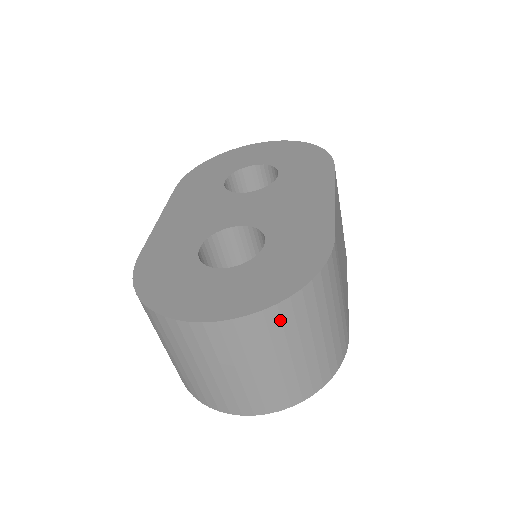
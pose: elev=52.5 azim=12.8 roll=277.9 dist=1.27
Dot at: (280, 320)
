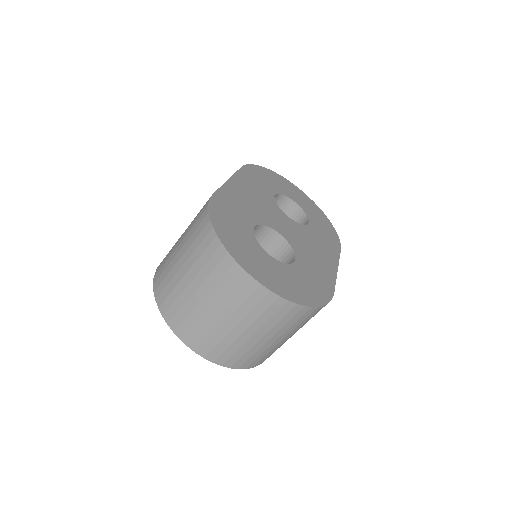
Dot at: (286, 313)
